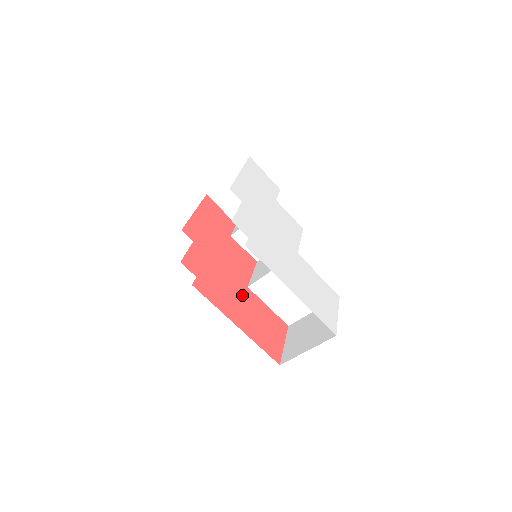
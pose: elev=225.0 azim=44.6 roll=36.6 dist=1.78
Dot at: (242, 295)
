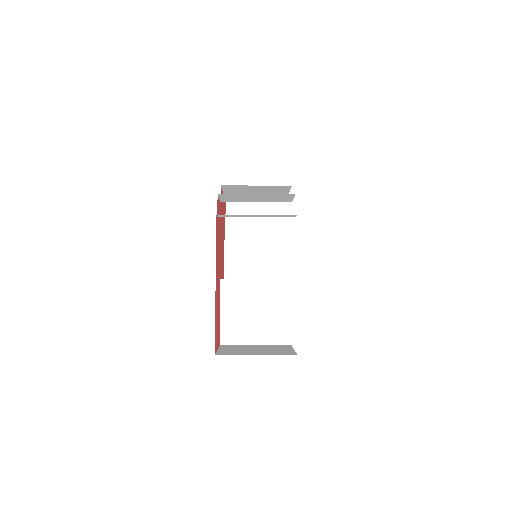
Dot at: (219, 276)
